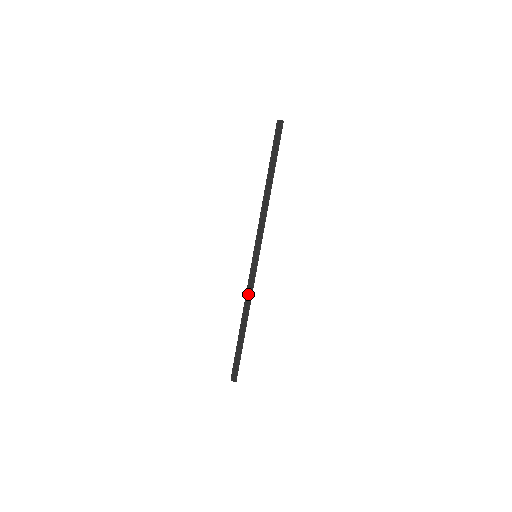
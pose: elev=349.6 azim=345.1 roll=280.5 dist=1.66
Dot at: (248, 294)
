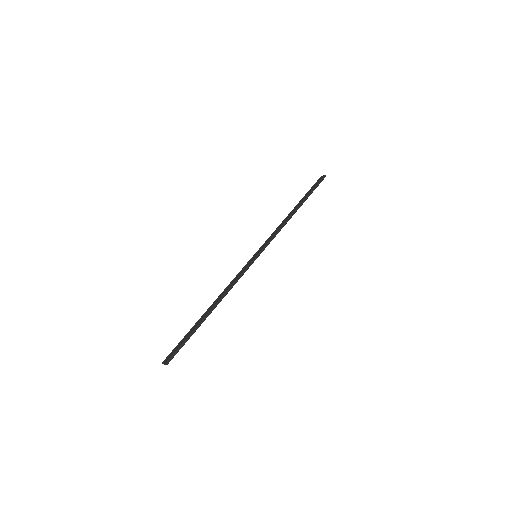
Dot at: (231, 284)
